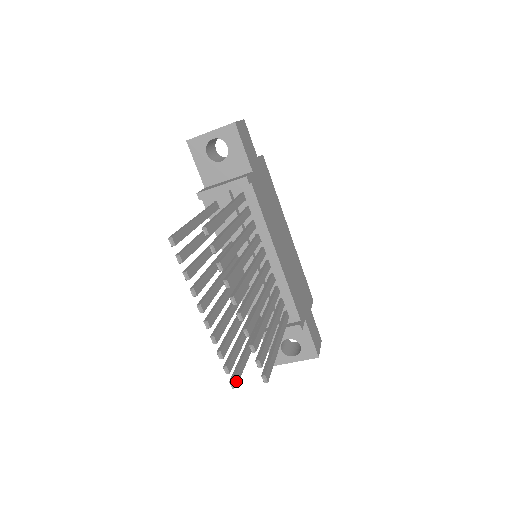
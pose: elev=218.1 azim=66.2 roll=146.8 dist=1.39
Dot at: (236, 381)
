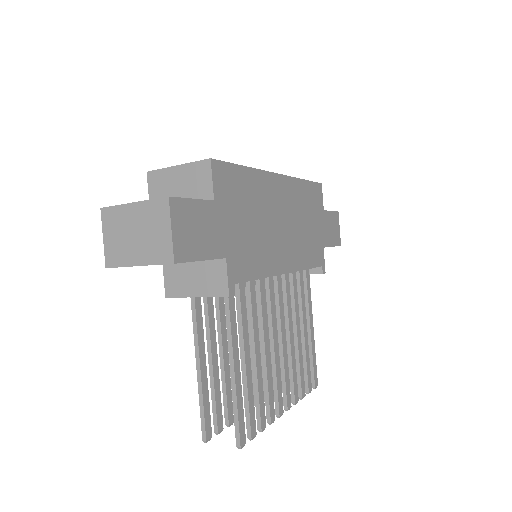
Dot at: occluded
